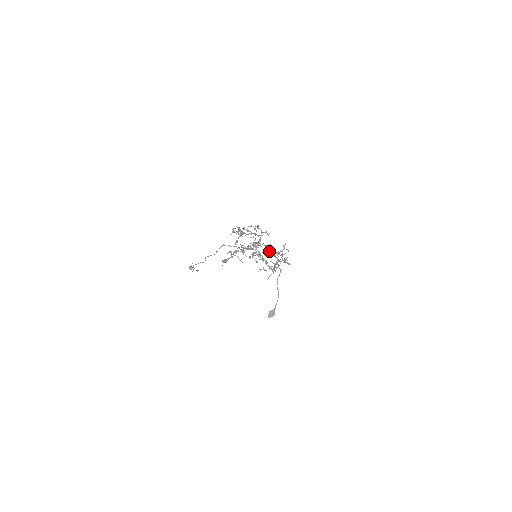
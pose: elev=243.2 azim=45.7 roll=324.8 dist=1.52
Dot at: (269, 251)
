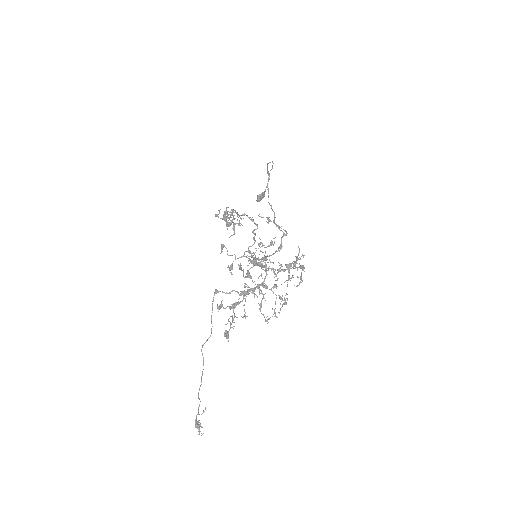
Dot at: (269, 217)
